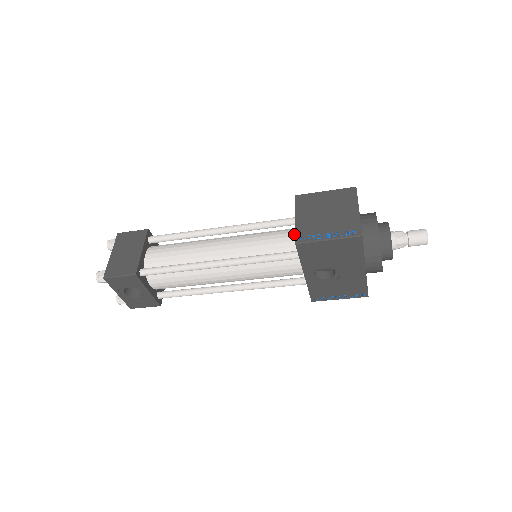
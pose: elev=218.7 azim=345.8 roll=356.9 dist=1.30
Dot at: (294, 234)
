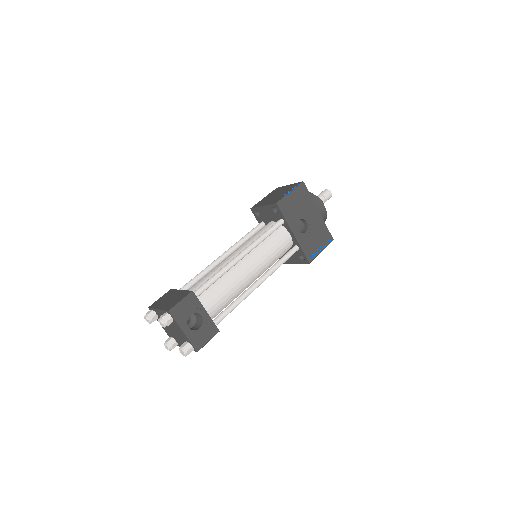
Dot at: (268, 224)
